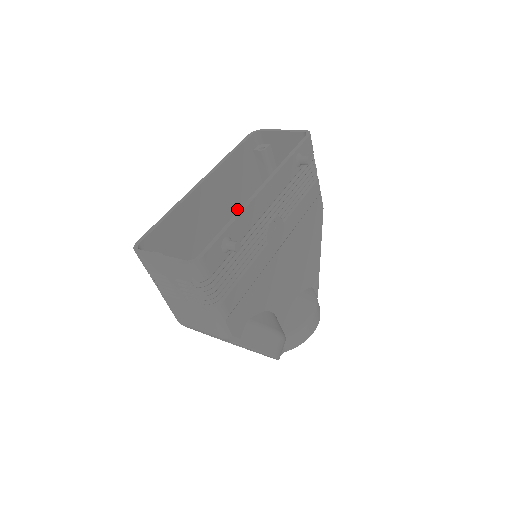
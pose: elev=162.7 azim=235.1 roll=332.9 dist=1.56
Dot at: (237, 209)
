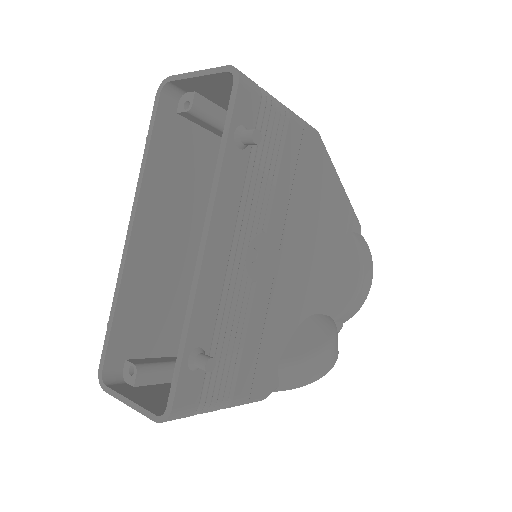
Dot at: (202, 205)
